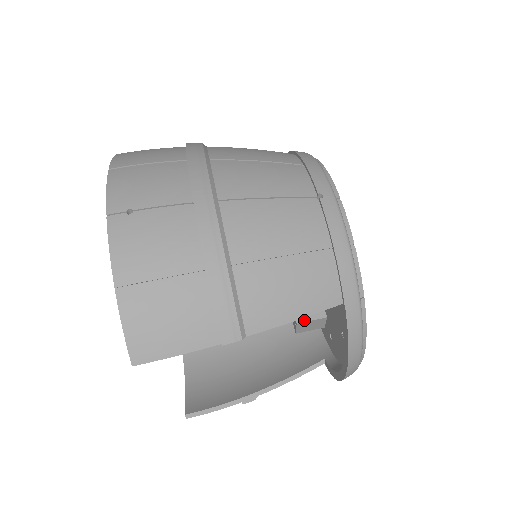
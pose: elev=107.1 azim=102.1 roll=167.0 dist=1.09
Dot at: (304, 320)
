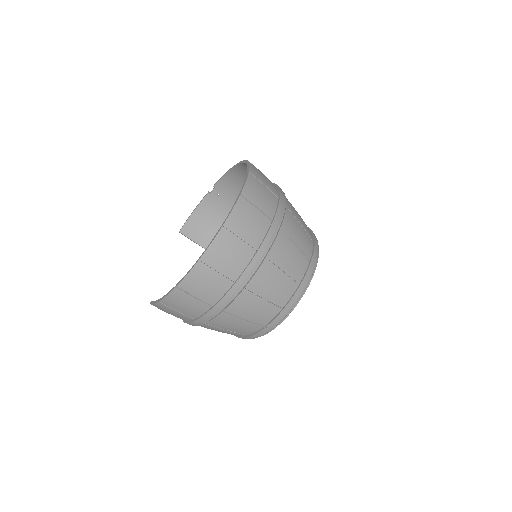
Dot at: occluded
